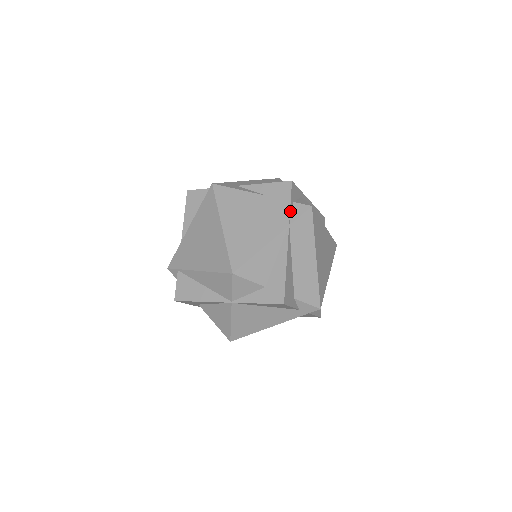
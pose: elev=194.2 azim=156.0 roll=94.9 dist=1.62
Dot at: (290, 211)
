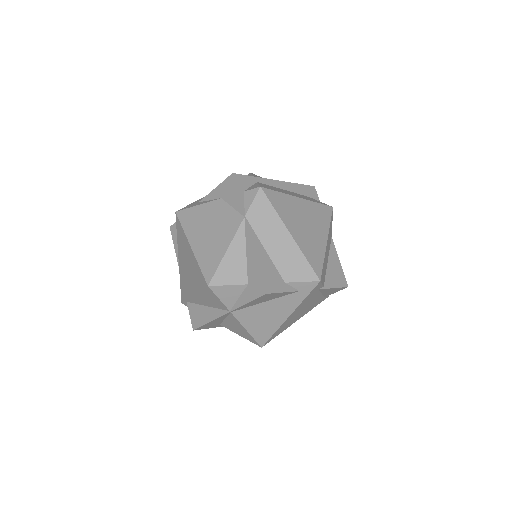
Dot at: (241, 202)
